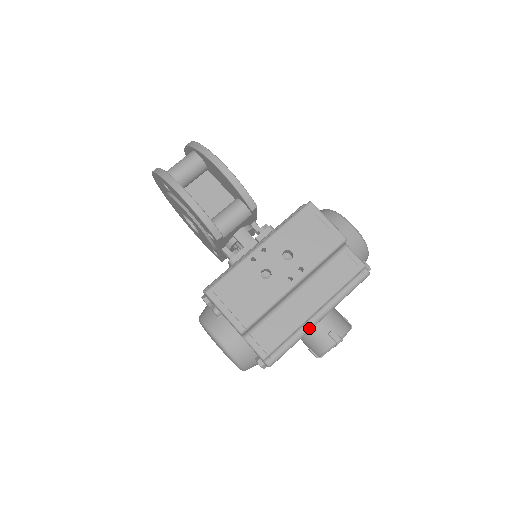
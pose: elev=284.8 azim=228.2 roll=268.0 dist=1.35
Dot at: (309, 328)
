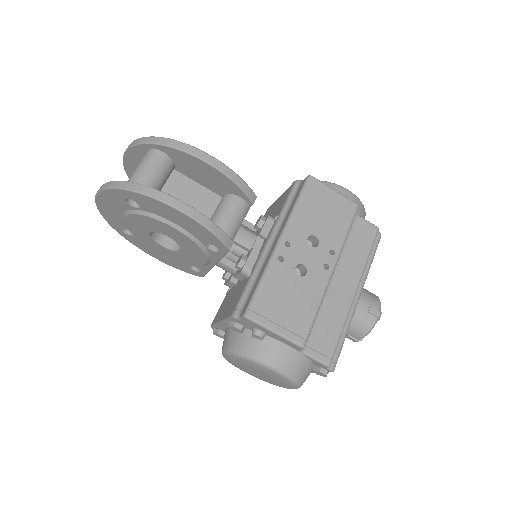
Dot at: (353, 313)
